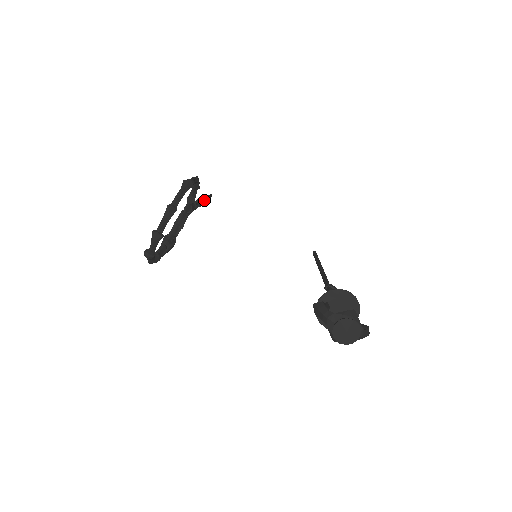
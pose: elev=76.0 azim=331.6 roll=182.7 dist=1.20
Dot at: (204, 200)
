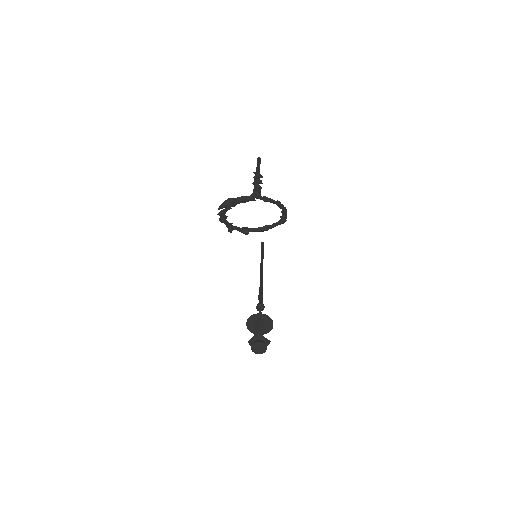
Dot at: (259, 172)
